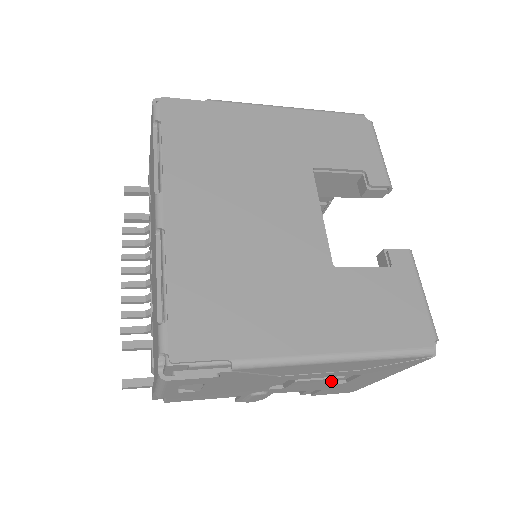
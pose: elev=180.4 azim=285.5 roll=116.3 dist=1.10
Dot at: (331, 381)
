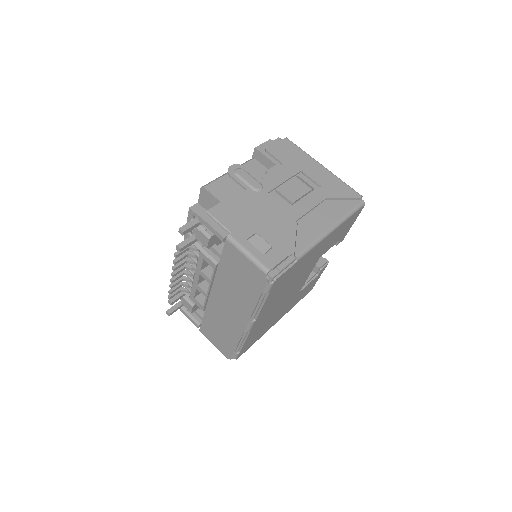
Dot at: occluded
